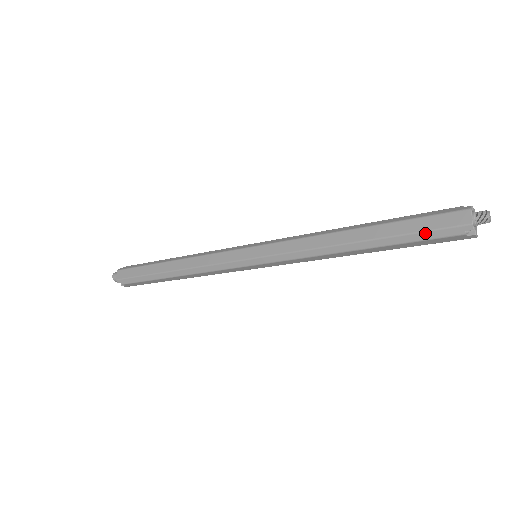
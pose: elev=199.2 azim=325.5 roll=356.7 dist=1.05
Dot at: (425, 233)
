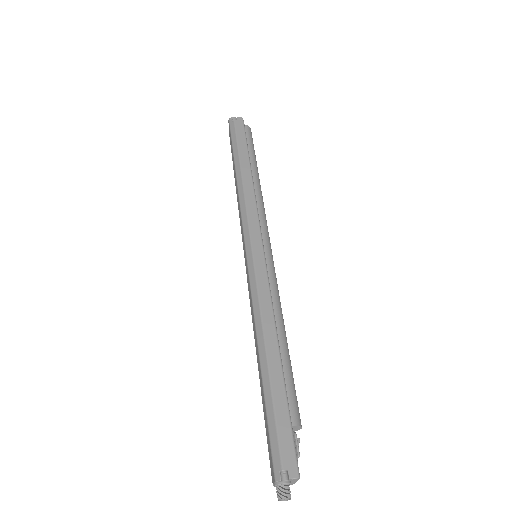
Dot at: (267, 436)
